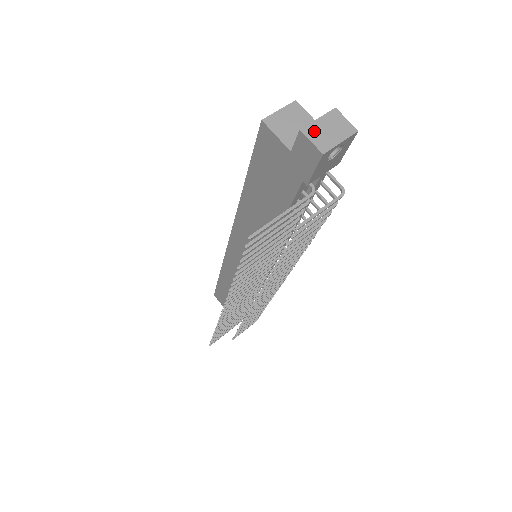
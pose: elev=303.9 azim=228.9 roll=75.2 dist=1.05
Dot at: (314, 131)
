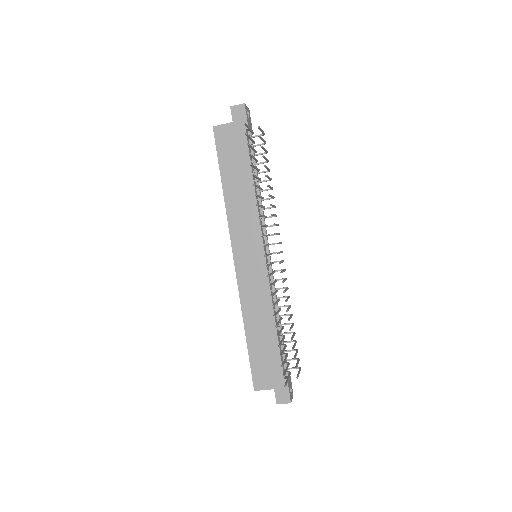
Dot at: (235, 107)
